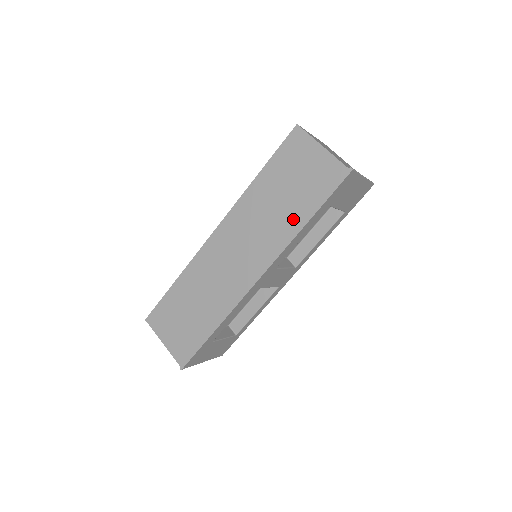
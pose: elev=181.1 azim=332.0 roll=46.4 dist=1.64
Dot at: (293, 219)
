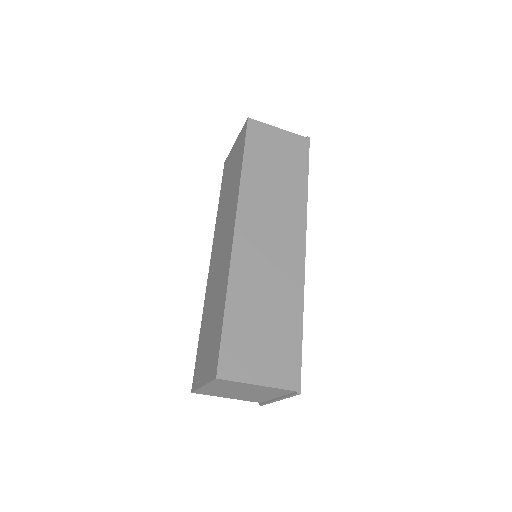
Dot at: (296, 186)
